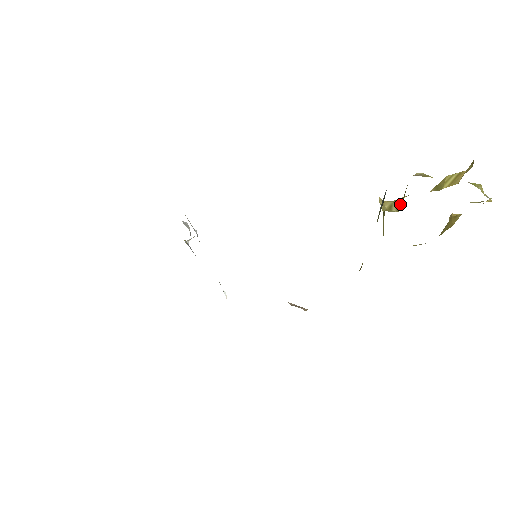
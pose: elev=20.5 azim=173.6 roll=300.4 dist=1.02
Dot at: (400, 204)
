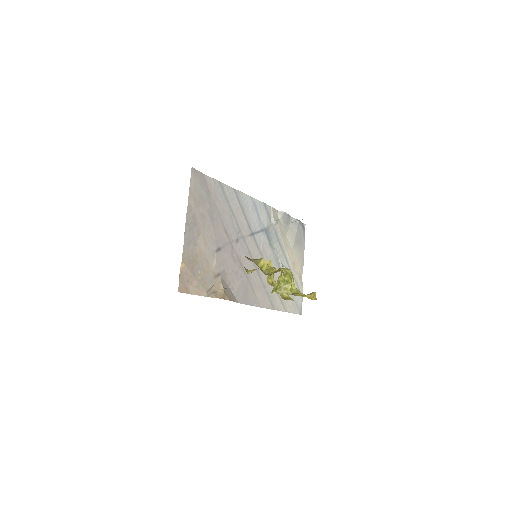
Dot at: occluded
